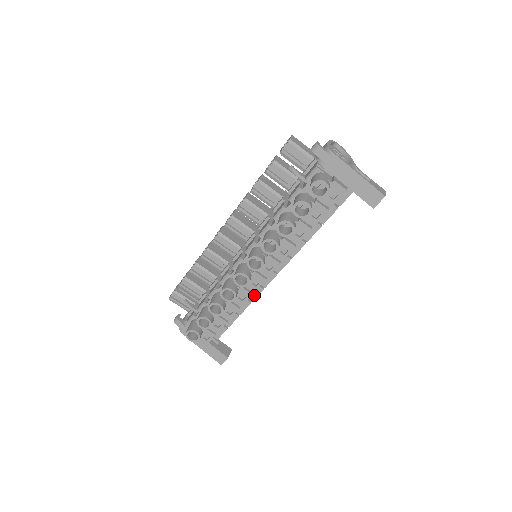
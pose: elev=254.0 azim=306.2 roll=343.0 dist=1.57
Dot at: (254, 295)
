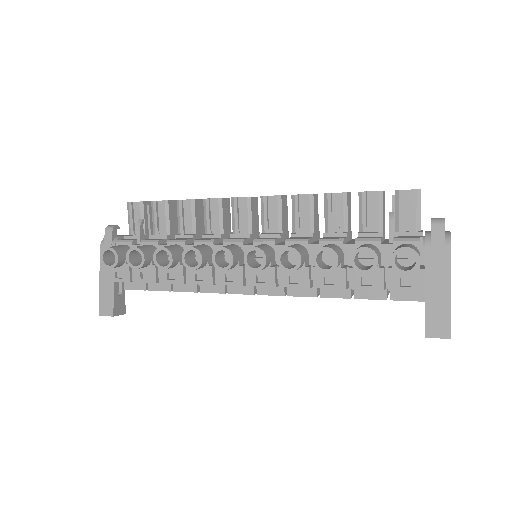
Dot at: (209, 288)
